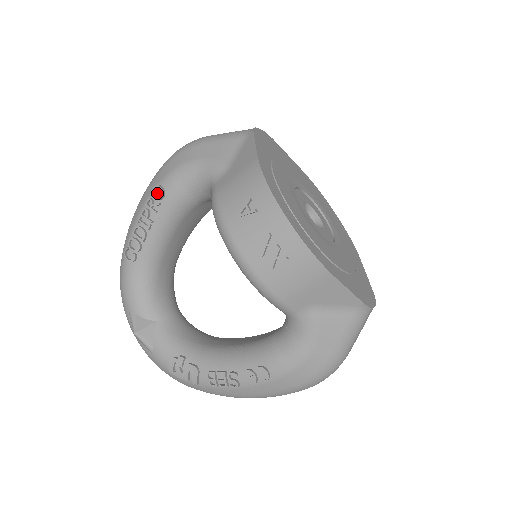
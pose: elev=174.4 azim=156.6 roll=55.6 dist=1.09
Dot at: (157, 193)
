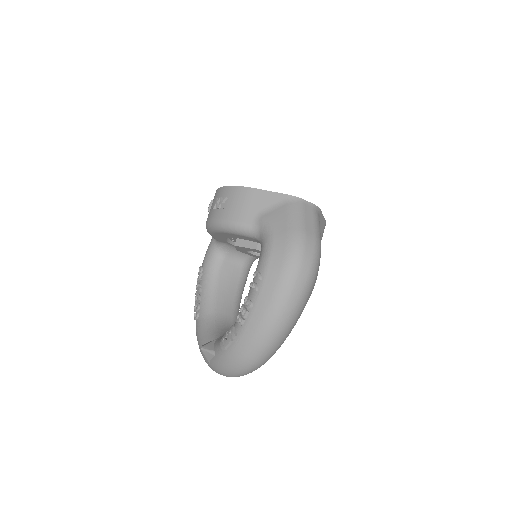
Dot at: (200, 272)
